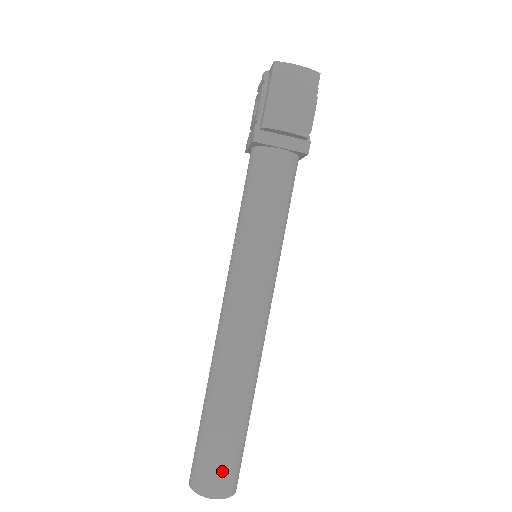
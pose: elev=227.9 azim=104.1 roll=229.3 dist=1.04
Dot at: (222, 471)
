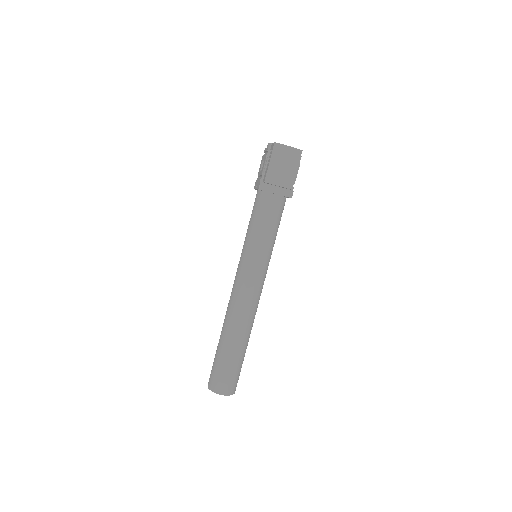
Dot at: (228, 380)
